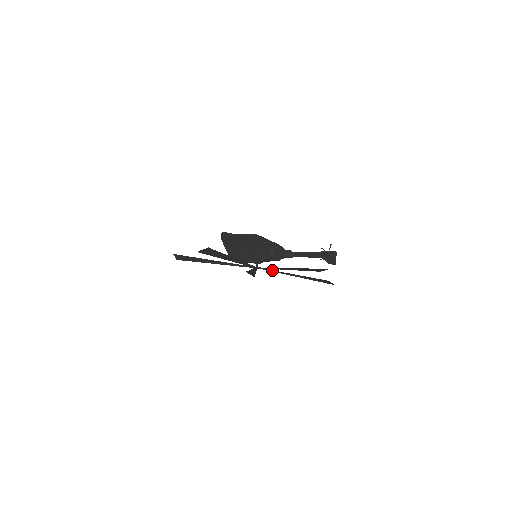
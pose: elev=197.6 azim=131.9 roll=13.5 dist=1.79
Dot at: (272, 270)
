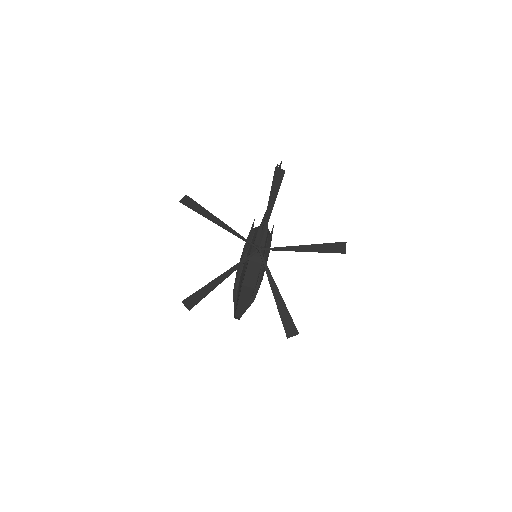
Dot at: (276, 250)
